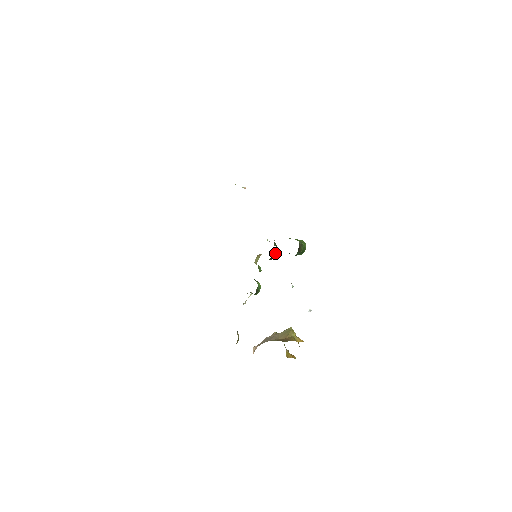
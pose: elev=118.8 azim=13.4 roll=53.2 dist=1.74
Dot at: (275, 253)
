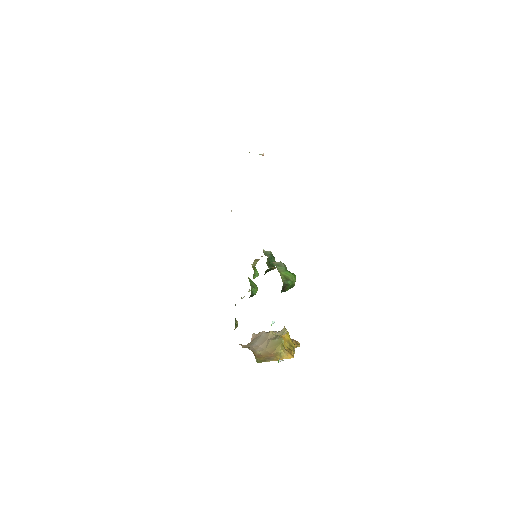
Dot at: (268, 270)
